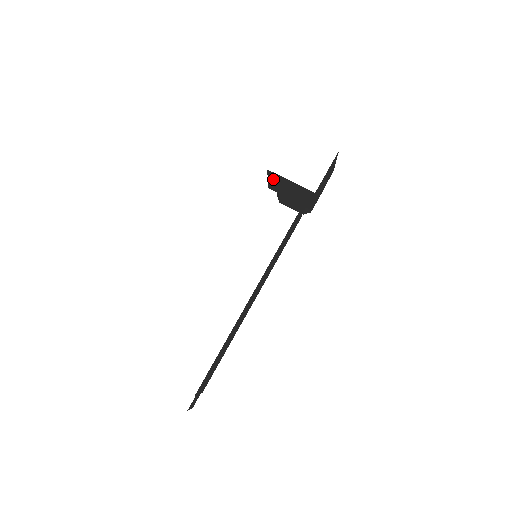
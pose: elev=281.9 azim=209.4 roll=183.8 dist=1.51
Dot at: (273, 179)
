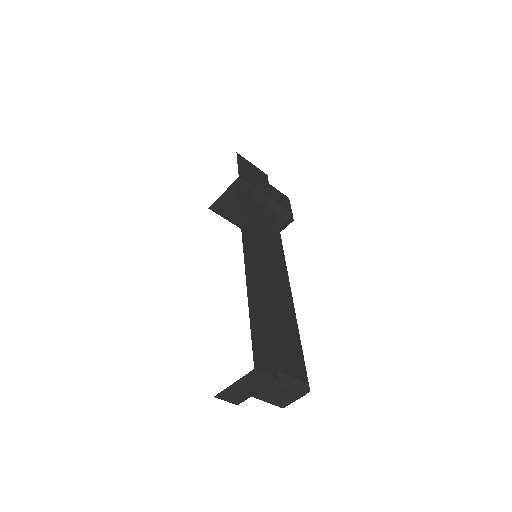
Dot at: (224, 212)
